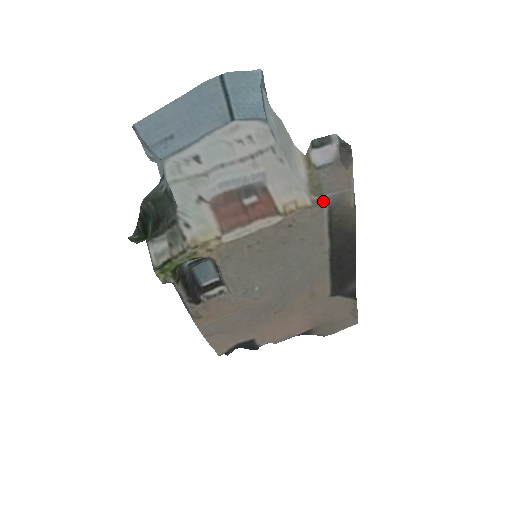
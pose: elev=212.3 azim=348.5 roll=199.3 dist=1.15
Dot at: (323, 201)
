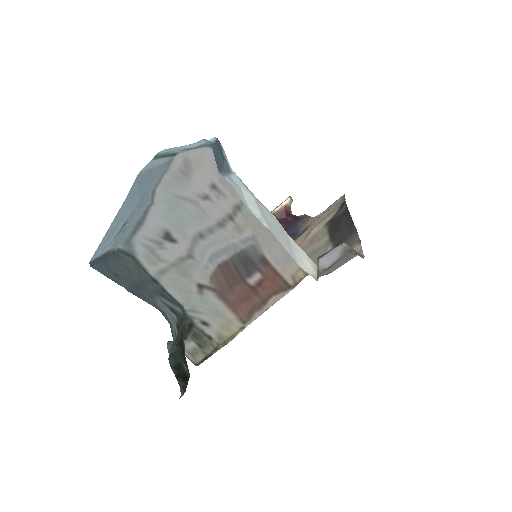
Dot at: occluded
